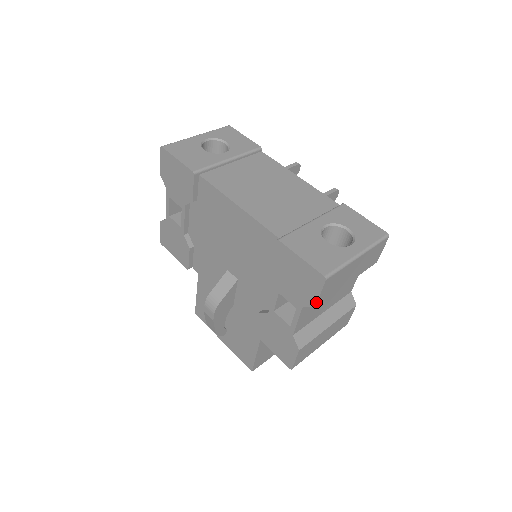
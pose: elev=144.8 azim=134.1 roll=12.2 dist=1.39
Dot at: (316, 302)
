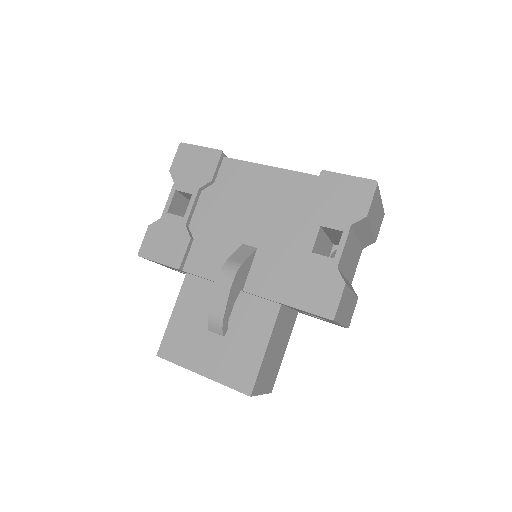
Dot at: (367, 211)
